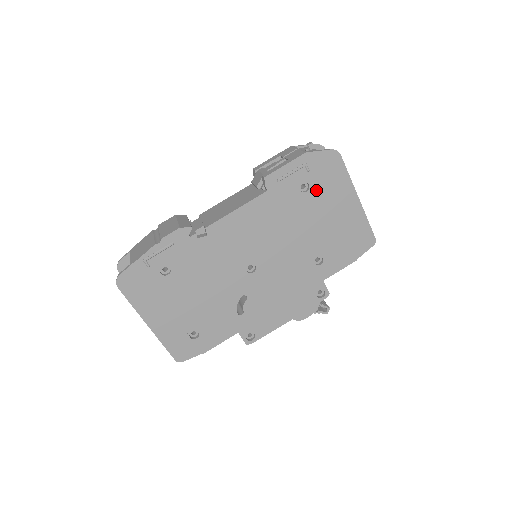
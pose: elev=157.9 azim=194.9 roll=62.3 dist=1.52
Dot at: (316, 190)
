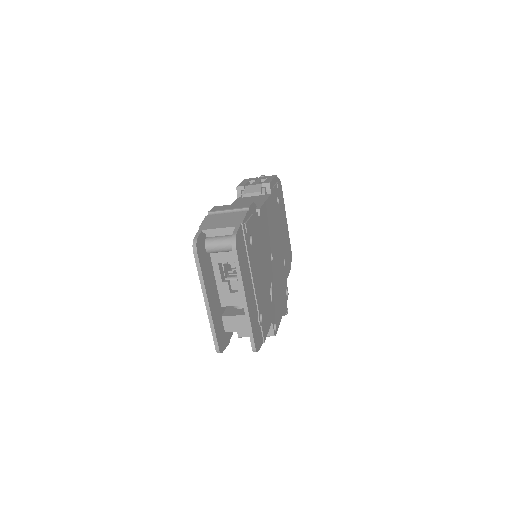
Dot at: (280, 205)
